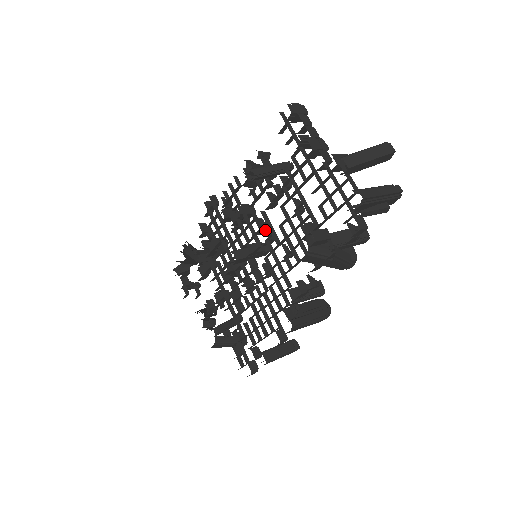
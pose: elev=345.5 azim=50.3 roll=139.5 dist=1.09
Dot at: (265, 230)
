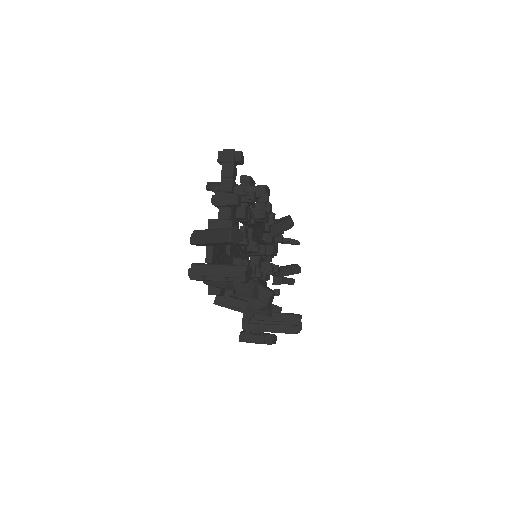
Dot at: occluded
